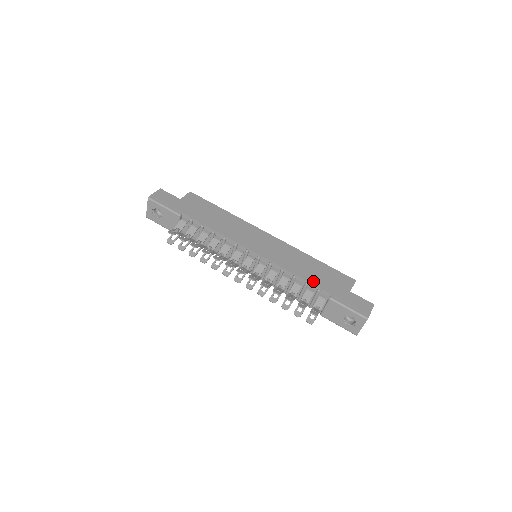
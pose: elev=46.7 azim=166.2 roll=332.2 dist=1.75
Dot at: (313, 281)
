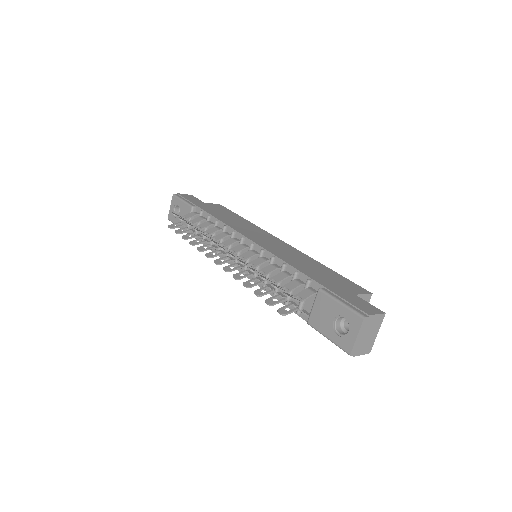
Dot at: (306, 272)
